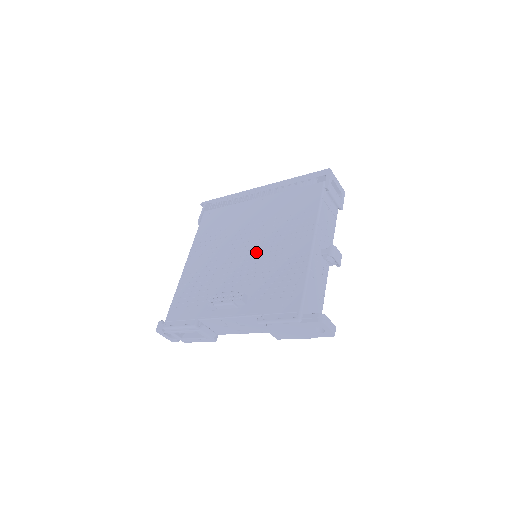
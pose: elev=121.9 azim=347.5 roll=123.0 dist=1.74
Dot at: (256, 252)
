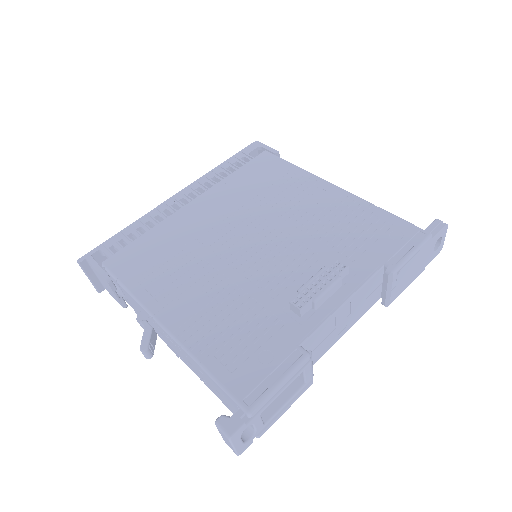
Dot at: (276, 233)
